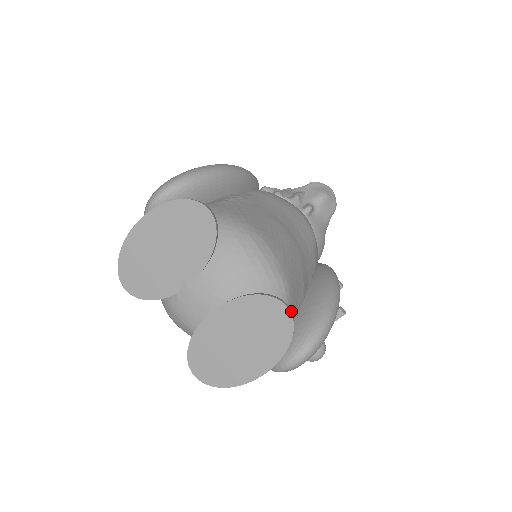
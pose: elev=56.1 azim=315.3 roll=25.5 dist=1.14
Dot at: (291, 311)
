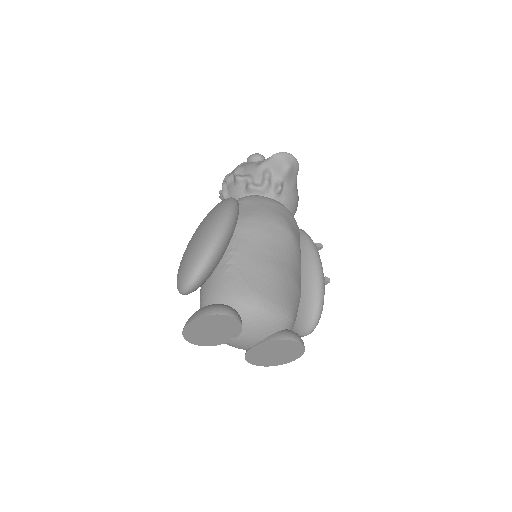
Dot at: (300, 340)
